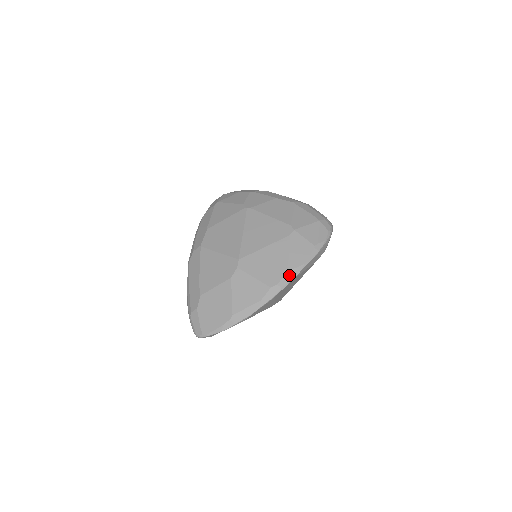
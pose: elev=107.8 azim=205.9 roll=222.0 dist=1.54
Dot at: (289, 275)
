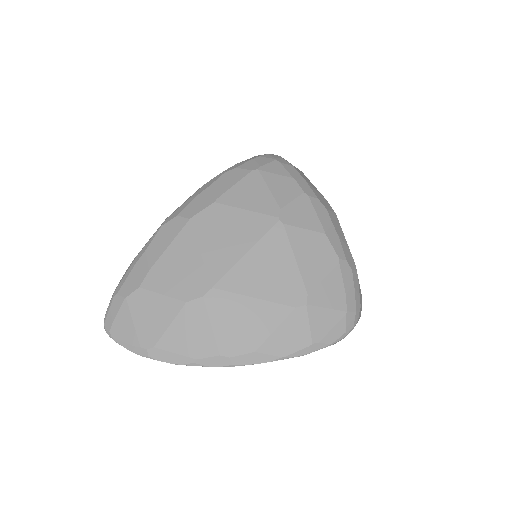
Dot at: (253, 357)
